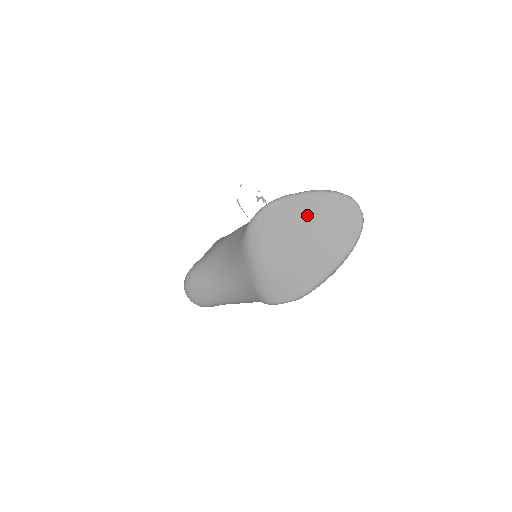
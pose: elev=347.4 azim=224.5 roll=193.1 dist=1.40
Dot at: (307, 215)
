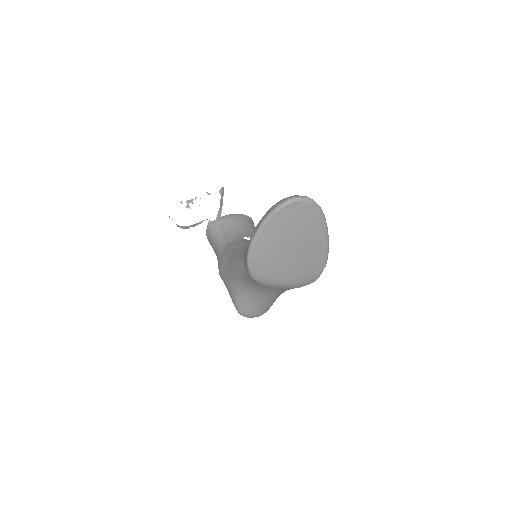
Dot at: (278, 238)
